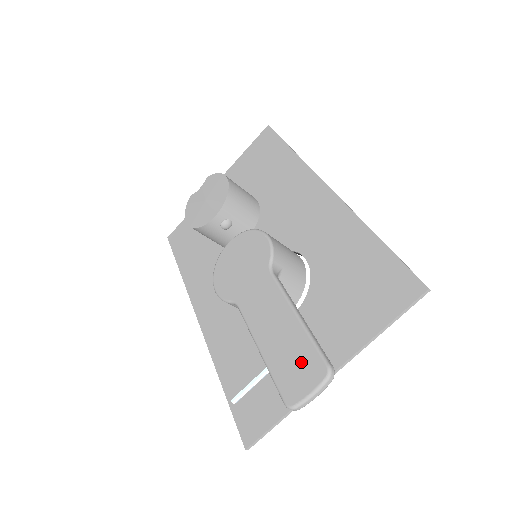
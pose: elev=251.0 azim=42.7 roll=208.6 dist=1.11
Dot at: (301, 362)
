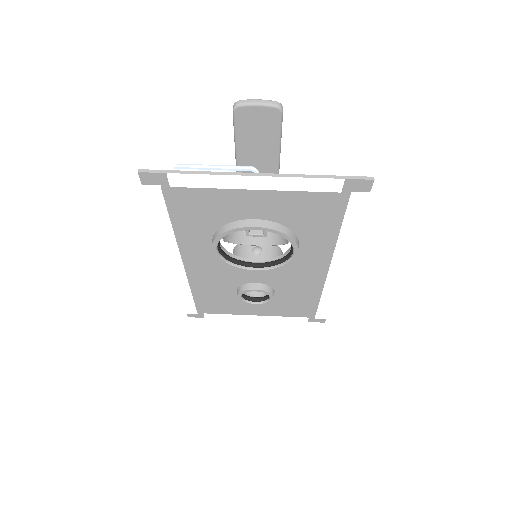
Dot at: occluded
